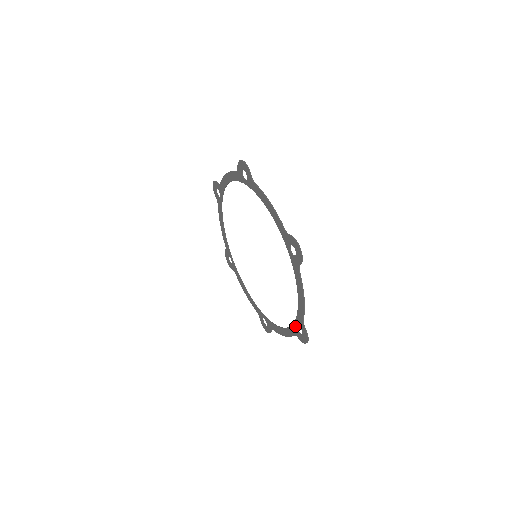
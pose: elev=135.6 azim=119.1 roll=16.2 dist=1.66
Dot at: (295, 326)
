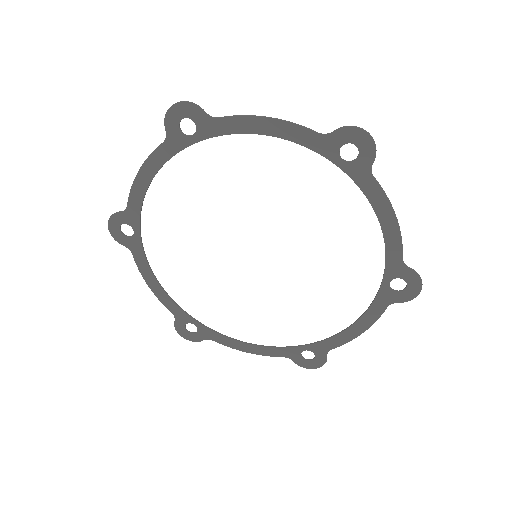
Dot at: (386, 288)
